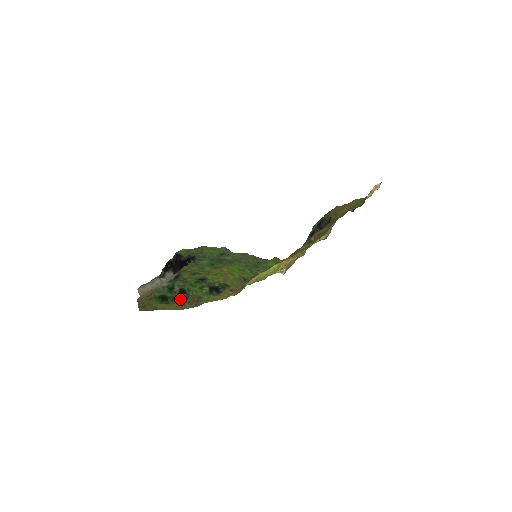
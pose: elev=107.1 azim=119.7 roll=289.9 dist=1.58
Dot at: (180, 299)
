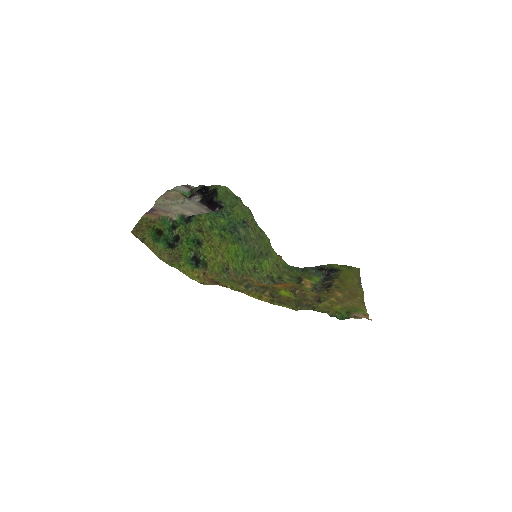
Dot at: (170, 243)
